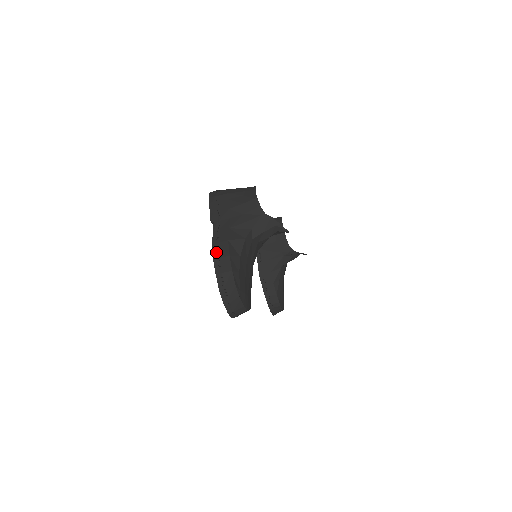
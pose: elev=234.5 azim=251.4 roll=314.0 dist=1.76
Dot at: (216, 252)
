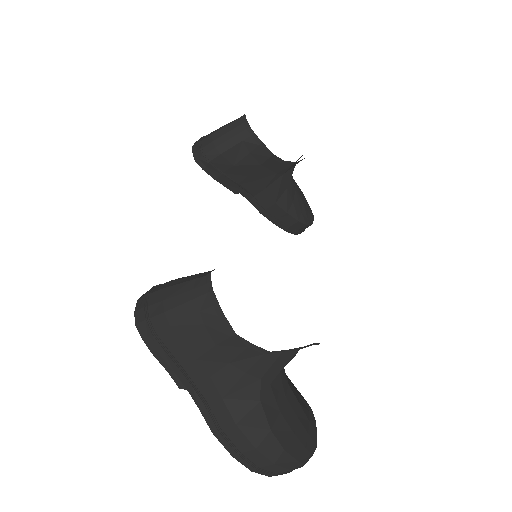
Dot at: (229, 447)
